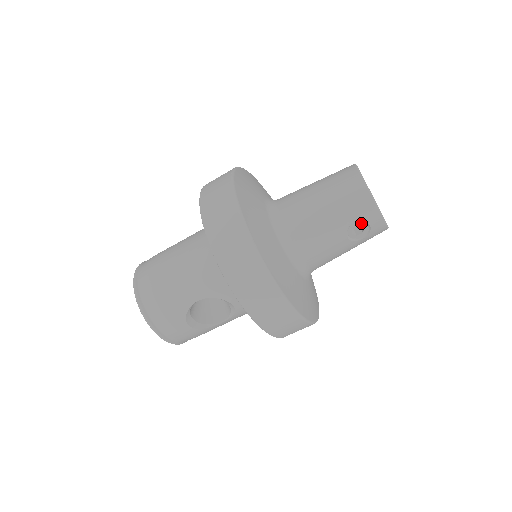
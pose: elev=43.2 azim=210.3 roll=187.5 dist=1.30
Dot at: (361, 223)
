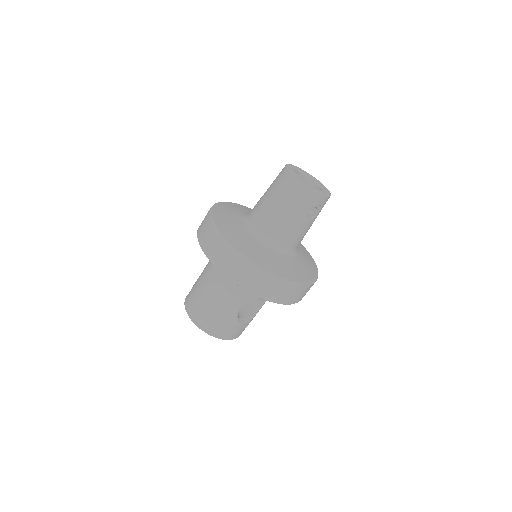
Dot at: (313, 207)
